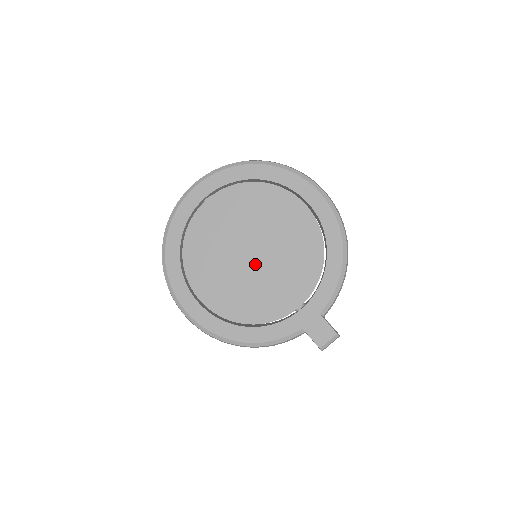
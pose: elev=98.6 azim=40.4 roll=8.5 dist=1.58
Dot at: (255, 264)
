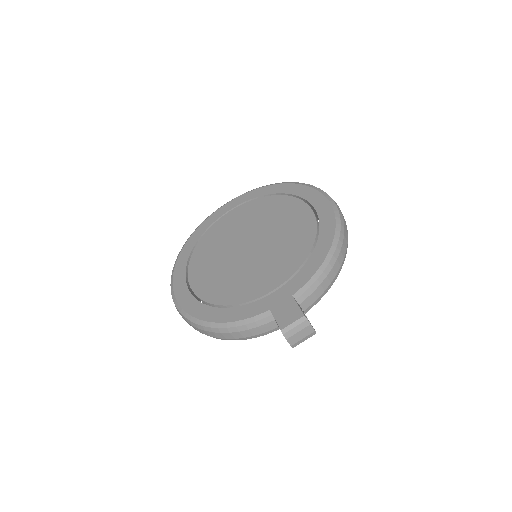
Dot at: (248, 254)
